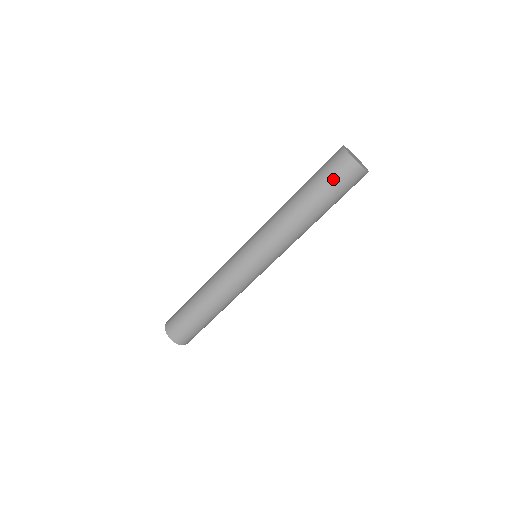
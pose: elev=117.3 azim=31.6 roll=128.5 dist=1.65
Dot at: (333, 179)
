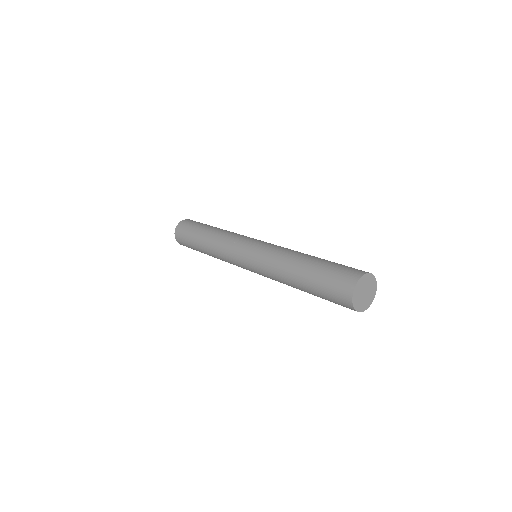
Dot at: (328, 290)
